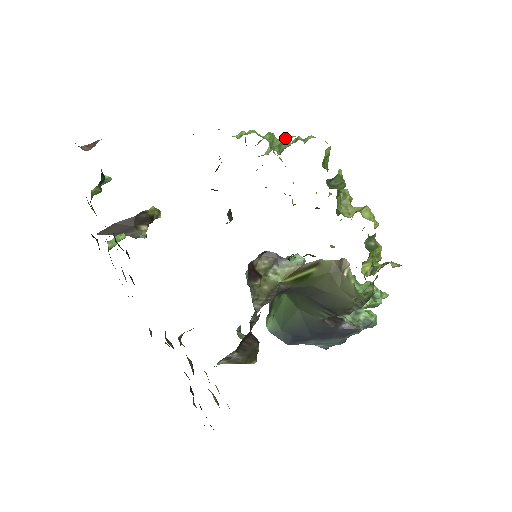
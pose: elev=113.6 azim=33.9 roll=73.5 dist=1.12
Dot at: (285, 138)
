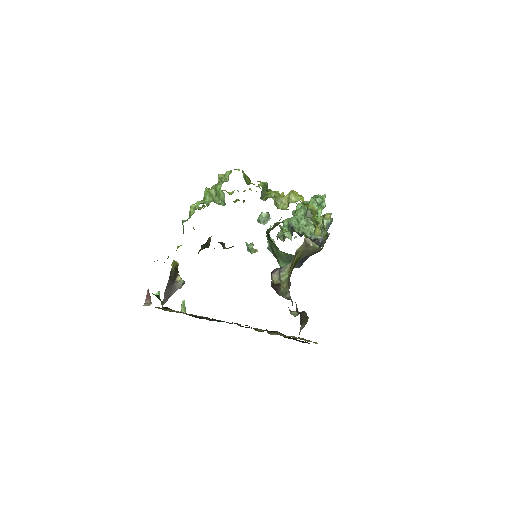
Dot at: (217, 190)
